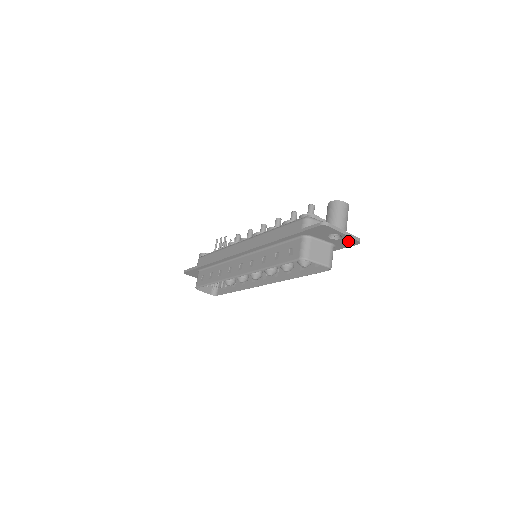
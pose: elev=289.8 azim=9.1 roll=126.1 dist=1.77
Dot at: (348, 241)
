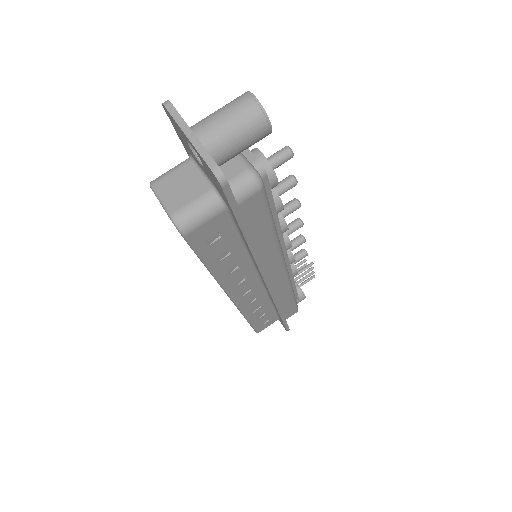
Dot at: occluded
